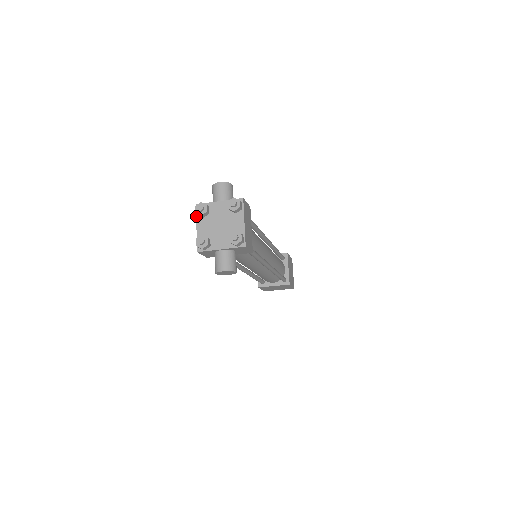
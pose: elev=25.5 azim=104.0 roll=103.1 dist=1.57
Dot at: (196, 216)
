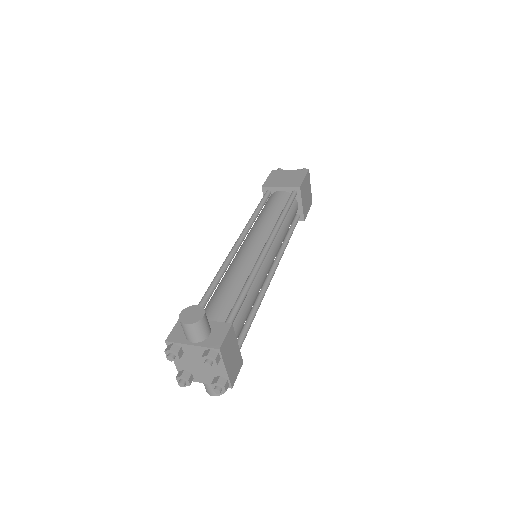
Dot at: occluded
